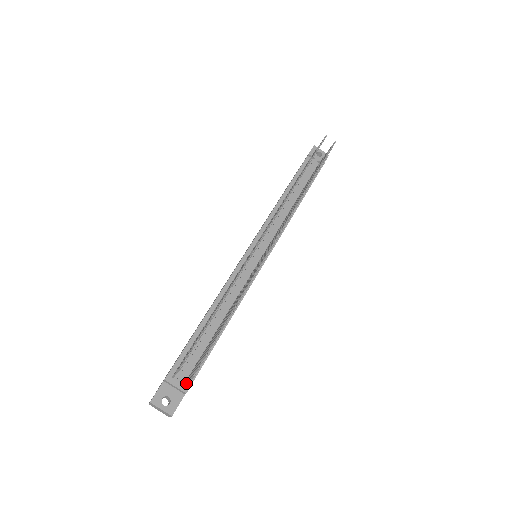
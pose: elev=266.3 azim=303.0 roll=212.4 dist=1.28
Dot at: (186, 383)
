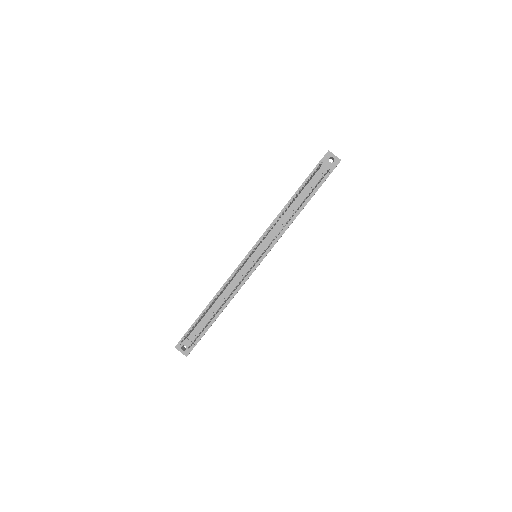
Dot at: occluded
